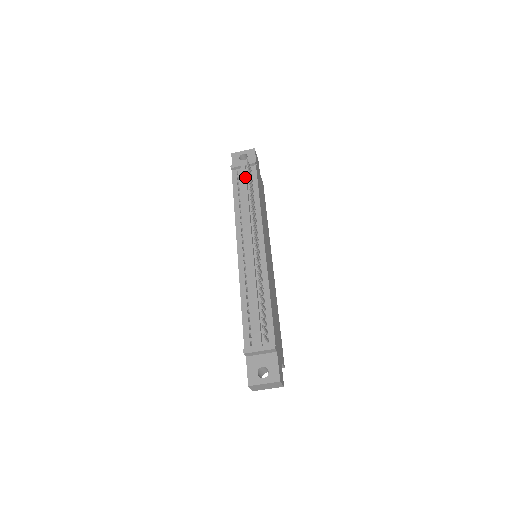
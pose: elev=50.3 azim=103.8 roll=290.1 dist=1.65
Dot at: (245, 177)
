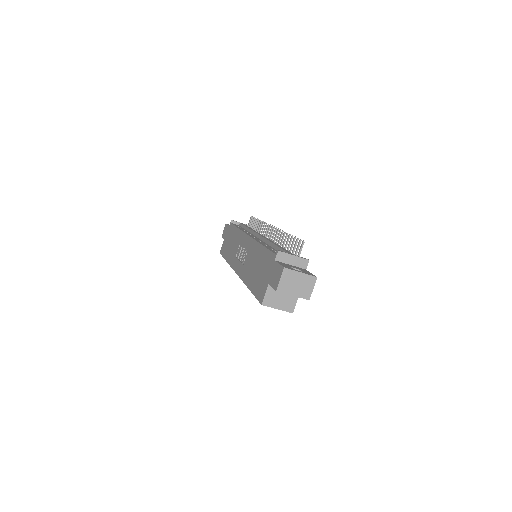
Dot at: (246, 225)
